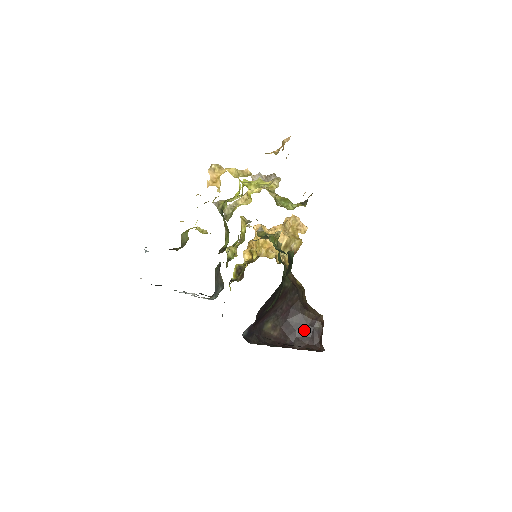
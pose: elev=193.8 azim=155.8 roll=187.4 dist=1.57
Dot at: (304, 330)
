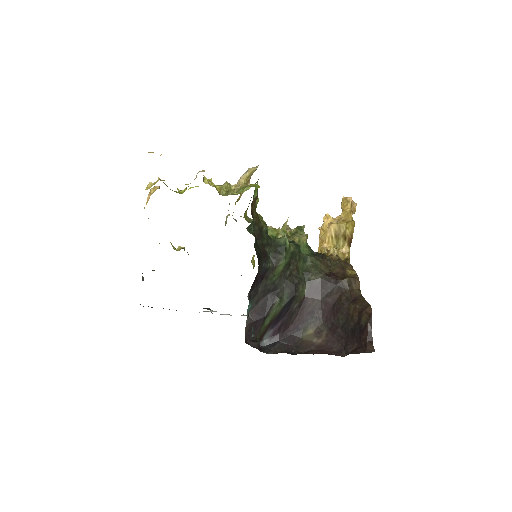
Dot at: (352, 330)
